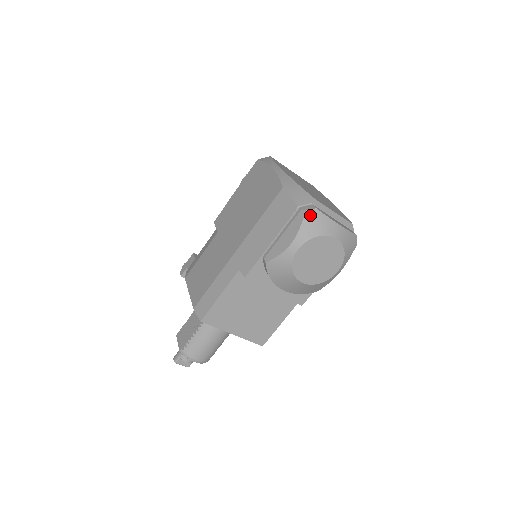
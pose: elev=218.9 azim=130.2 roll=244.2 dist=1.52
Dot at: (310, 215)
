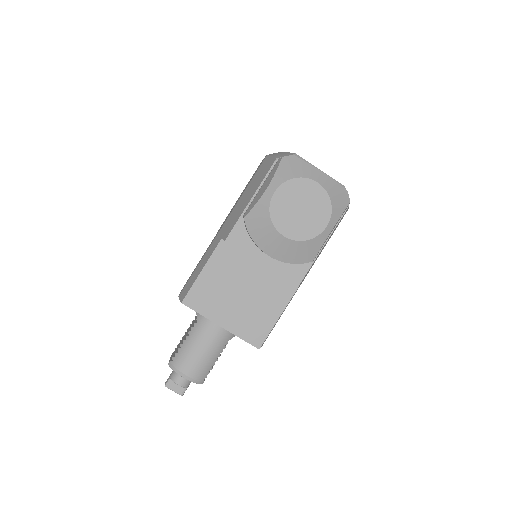
Dot at: (287, 160)
